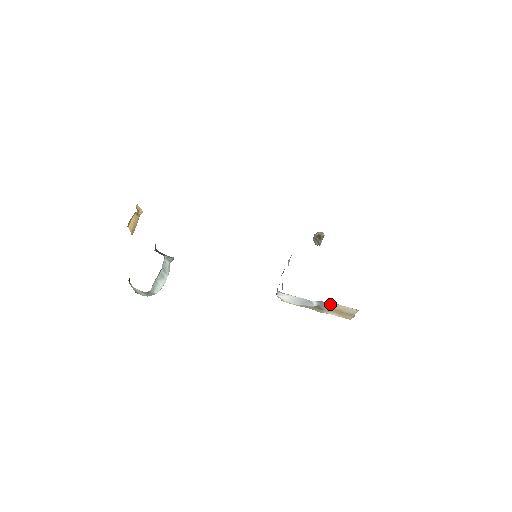
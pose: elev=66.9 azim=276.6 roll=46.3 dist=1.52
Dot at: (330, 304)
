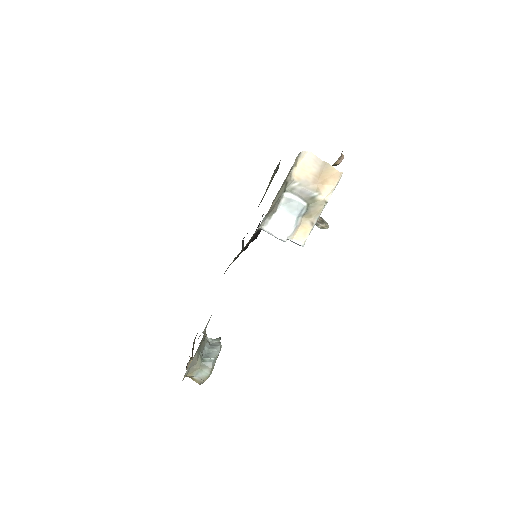
Dot at: (296, 181)
